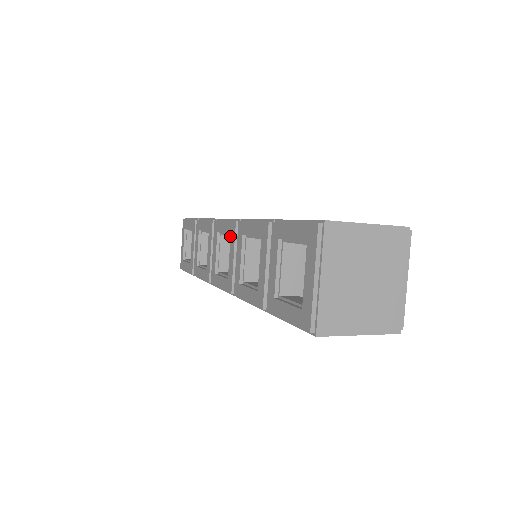
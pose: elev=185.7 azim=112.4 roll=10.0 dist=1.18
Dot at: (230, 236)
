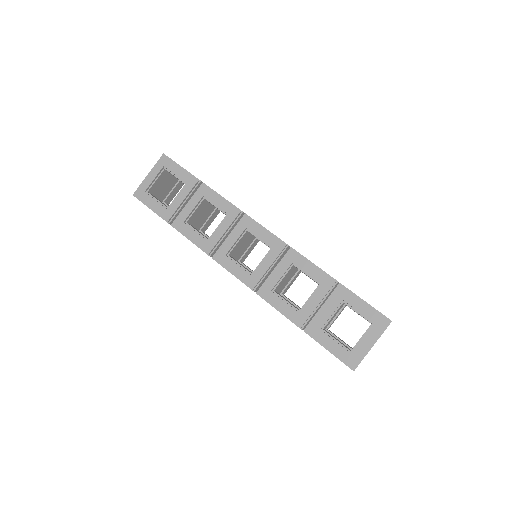
Dot at: (249, 233)
